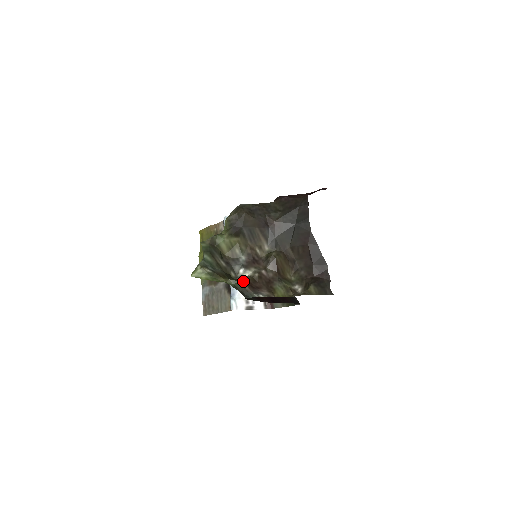
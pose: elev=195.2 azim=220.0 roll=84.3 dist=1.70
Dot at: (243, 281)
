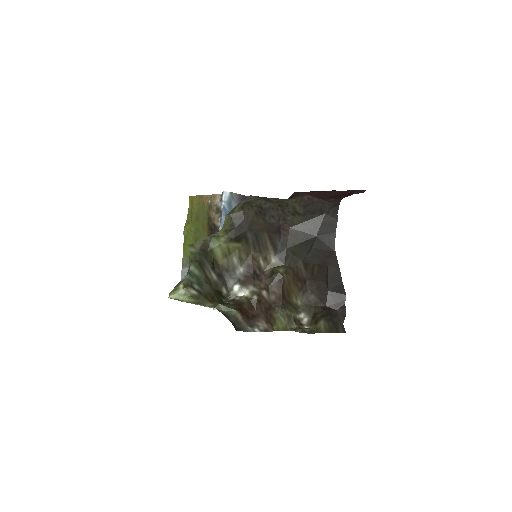
Dot at: (237, 309)
